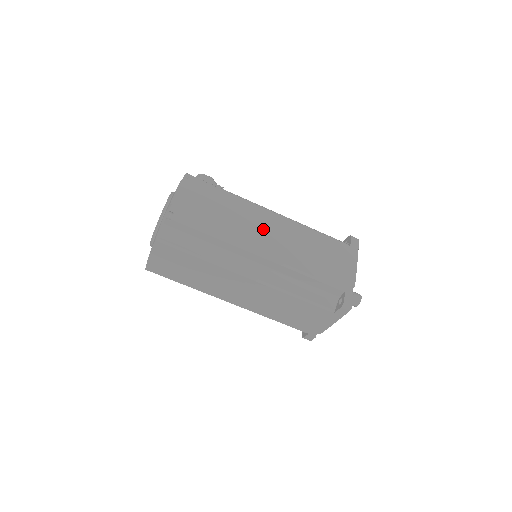
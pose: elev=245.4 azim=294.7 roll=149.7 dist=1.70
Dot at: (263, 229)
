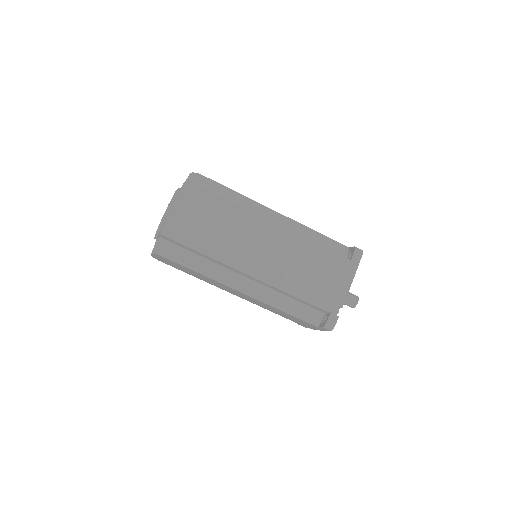
Dot at: occluded
